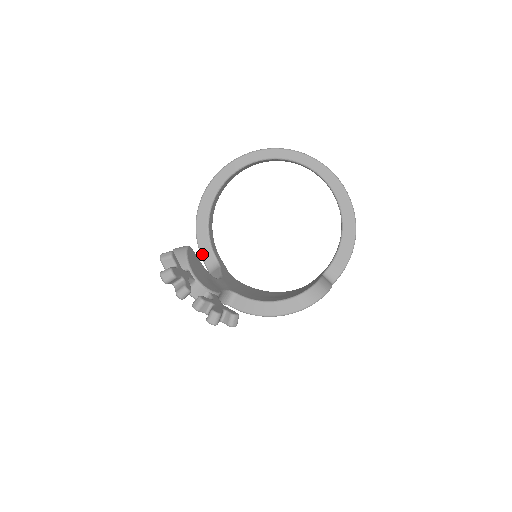
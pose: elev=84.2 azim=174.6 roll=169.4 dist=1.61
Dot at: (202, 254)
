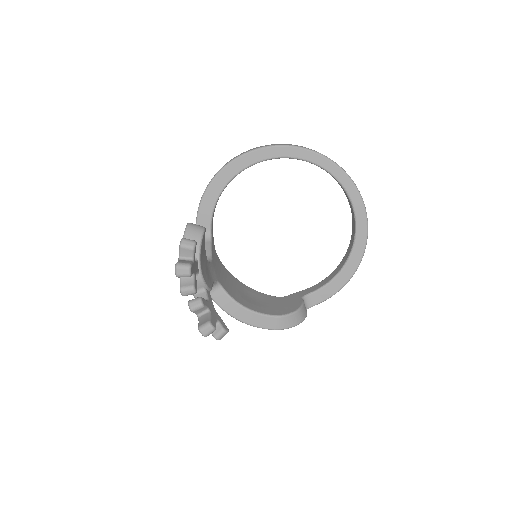
Dot at: (199, 218)
